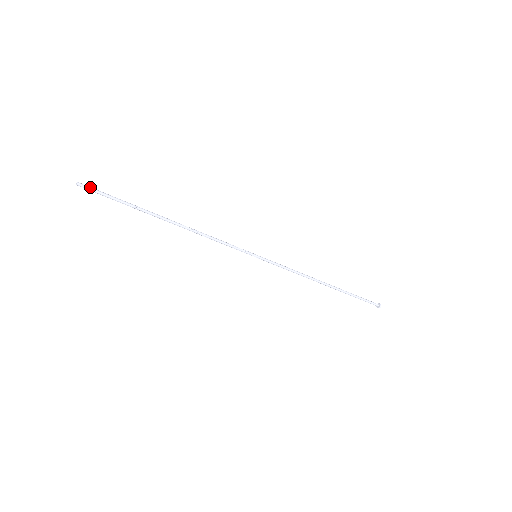
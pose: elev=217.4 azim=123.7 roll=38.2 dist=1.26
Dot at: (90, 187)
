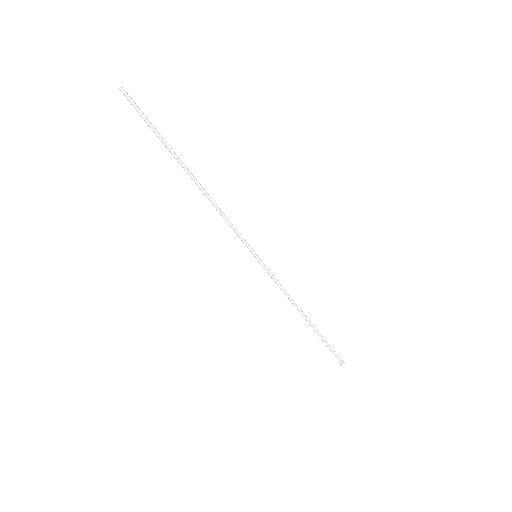
Dot at: (131, 99)
